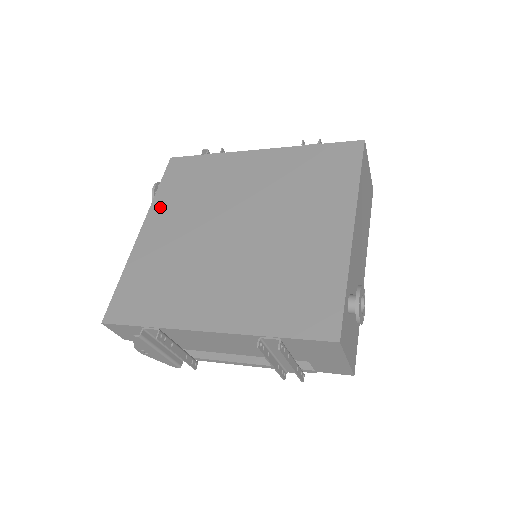
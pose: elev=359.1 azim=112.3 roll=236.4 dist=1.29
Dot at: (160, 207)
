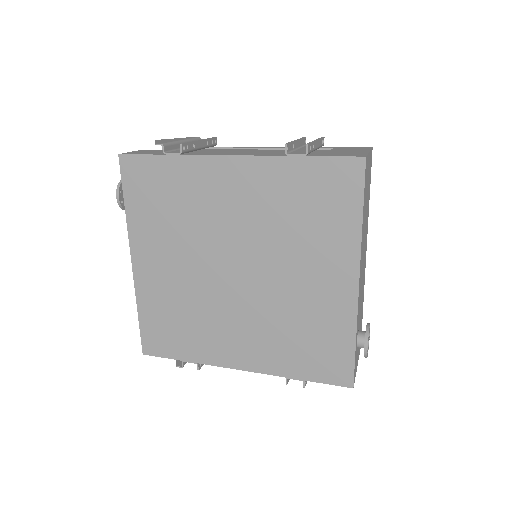
Dot at: (140, 233)
